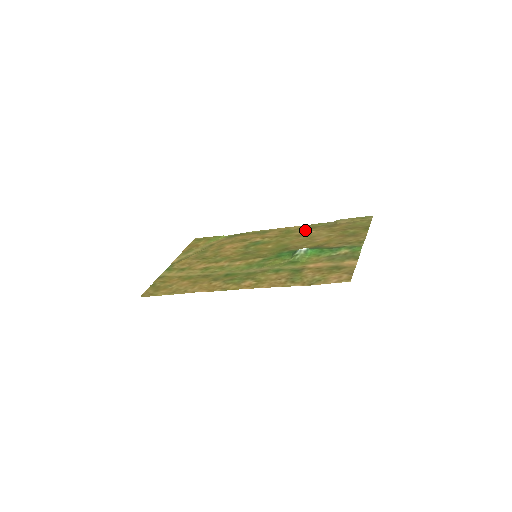
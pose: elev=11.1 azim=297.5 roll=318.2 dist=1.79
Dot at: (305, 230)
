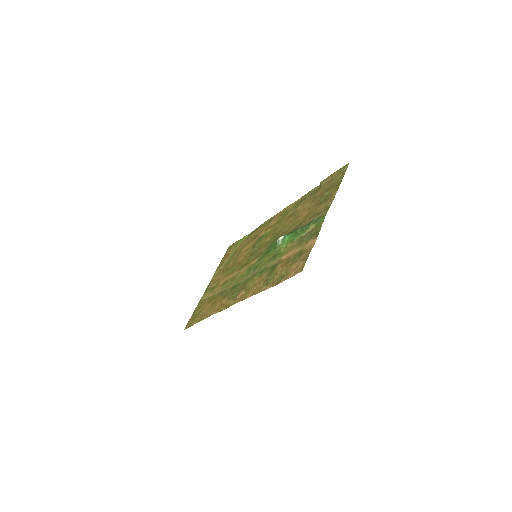
Dot at: (296, 206)
